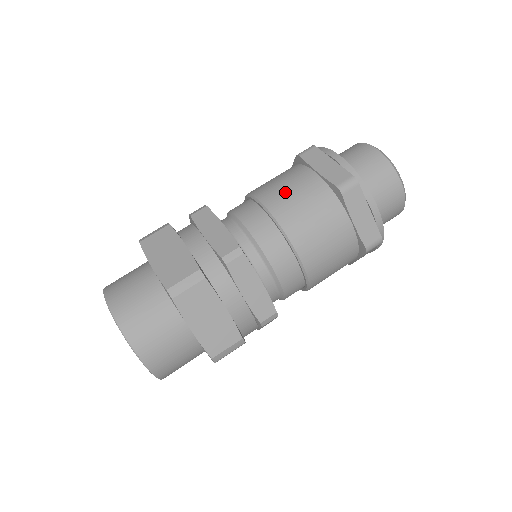
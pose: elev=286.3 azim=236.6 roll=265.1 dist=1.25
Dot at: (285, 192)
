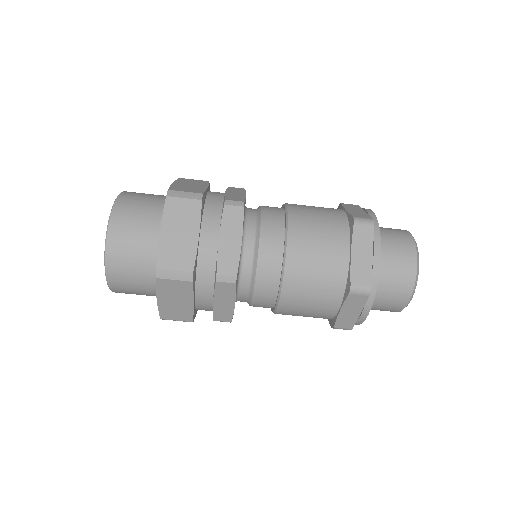
Dot at: (312, 251)
